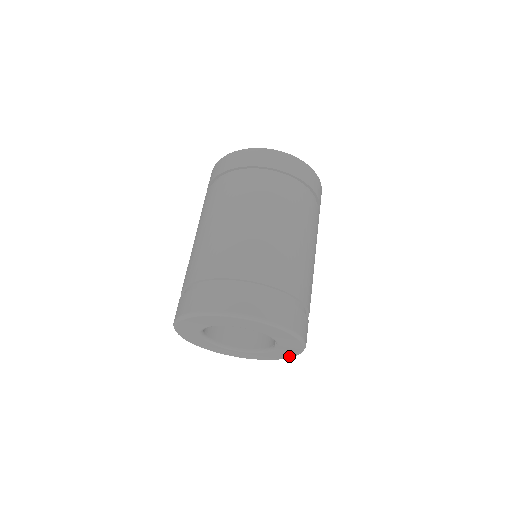
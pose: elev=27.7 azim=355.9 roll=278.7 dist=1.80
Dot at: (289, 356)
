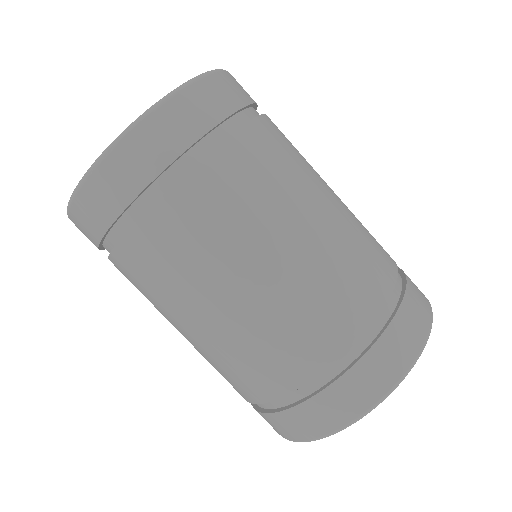
Dot at: occluded
